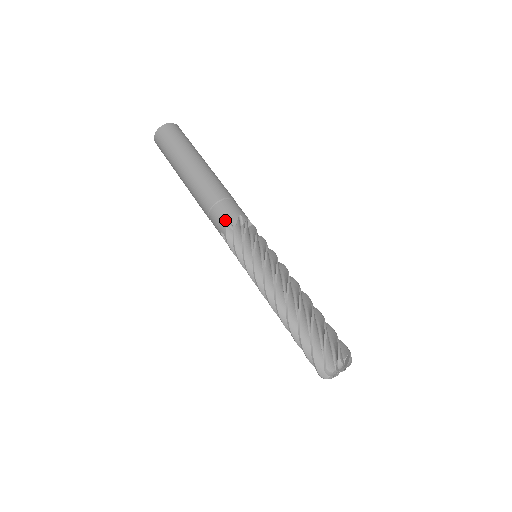
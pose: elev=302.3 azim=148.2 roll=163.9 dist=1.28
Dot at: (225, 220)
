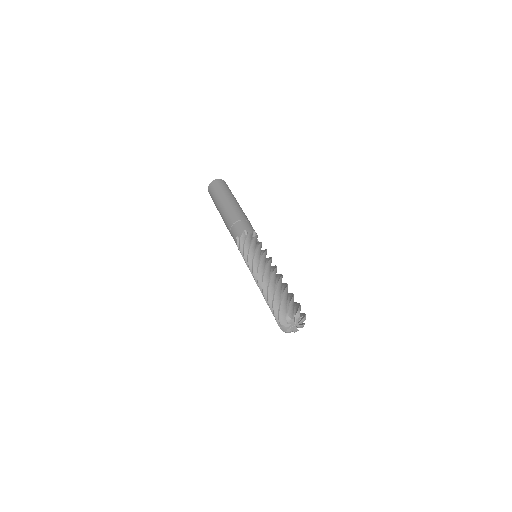
Dot at: (236, 235)
